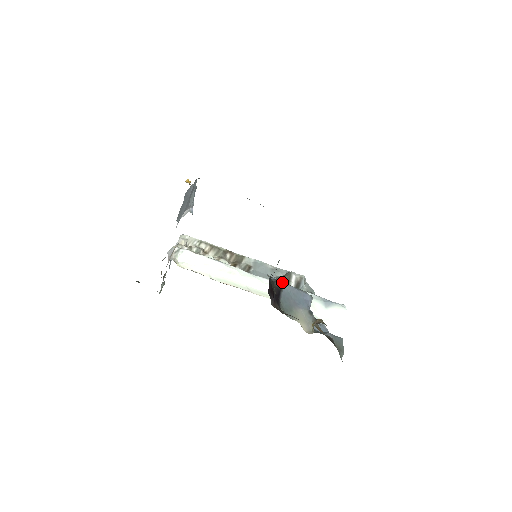
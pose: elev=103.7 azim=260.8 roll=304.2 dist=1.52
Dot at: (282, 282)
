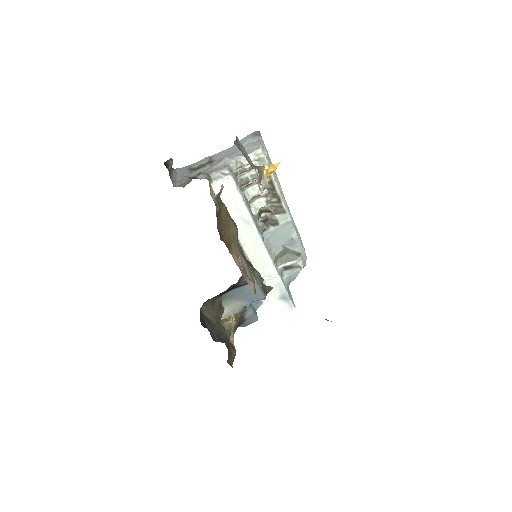
Dot at: occluded
